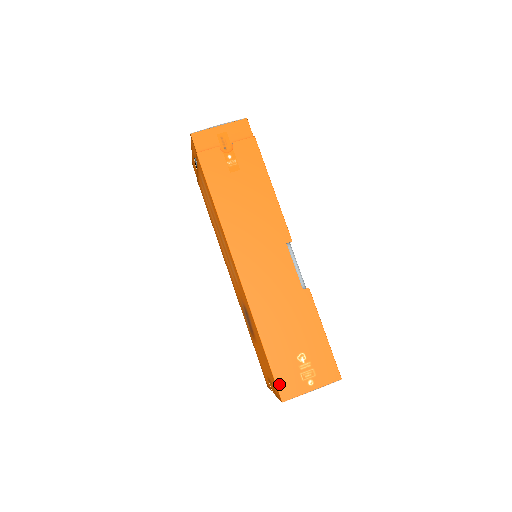
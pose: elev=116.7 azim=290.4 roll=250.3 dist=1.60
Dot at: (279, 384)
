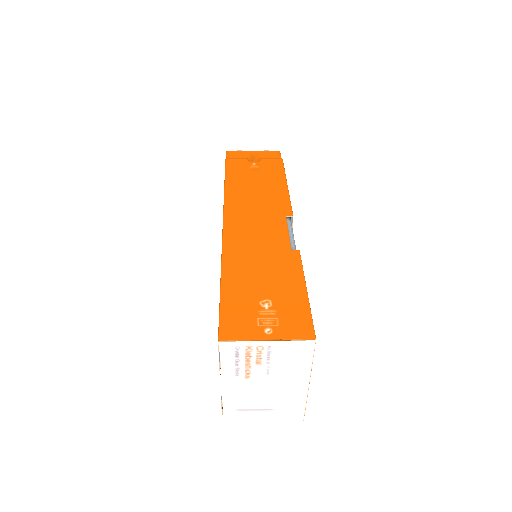
Dot at: (223, 321)
